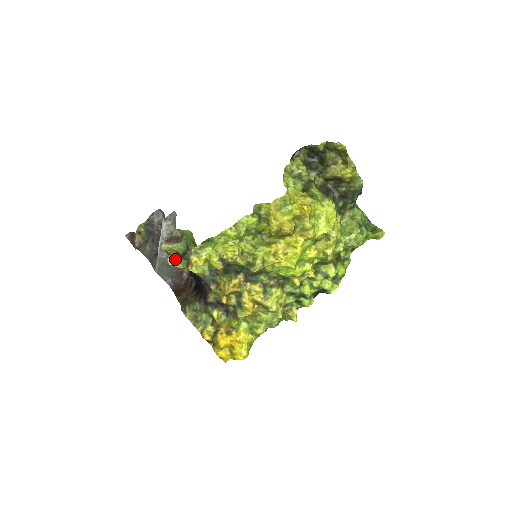
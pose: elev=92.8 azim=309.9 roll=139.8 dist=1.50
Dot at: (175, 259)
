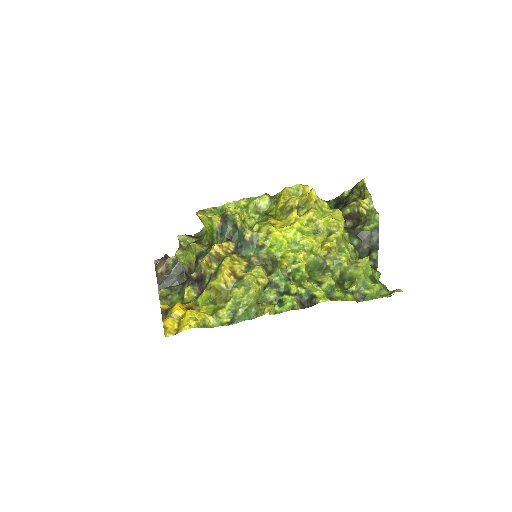
Dot at: (183, 251)
